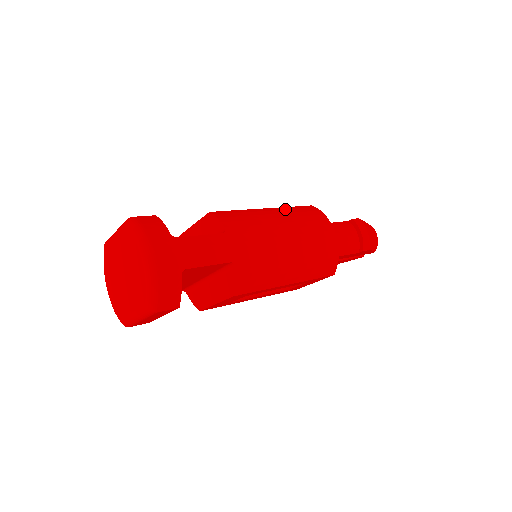
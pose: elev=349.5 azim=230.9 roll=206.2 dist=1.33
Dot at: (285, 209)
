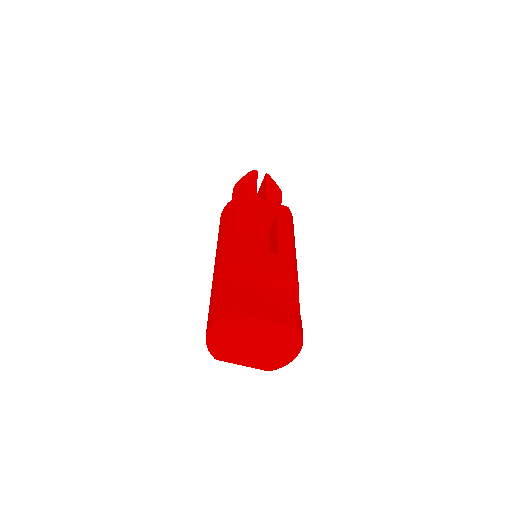
Dot at: (292, 231)
